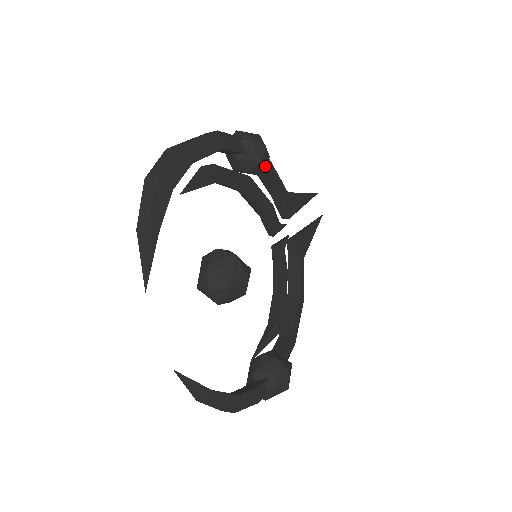
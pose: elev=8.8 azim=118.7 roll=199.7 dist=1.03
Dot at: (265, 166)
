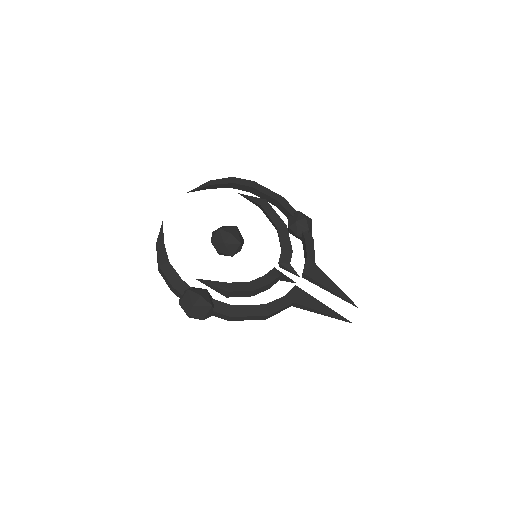
Dot at: (304, 233)
